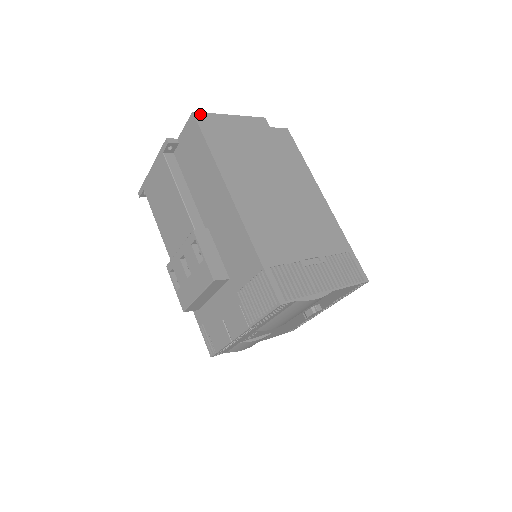
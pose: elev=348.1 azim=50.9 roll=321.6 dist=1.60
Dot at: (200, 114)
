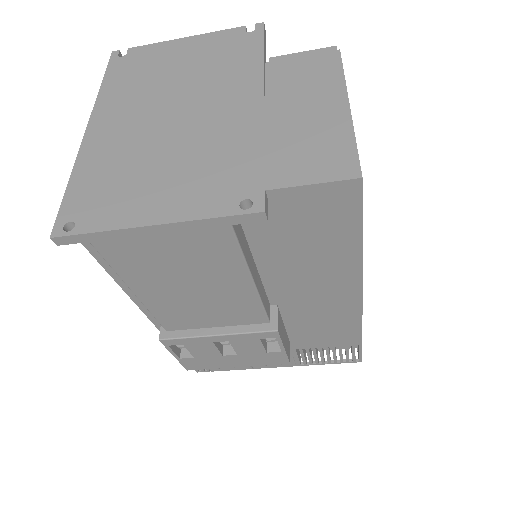
Dot at: (360, 169)
